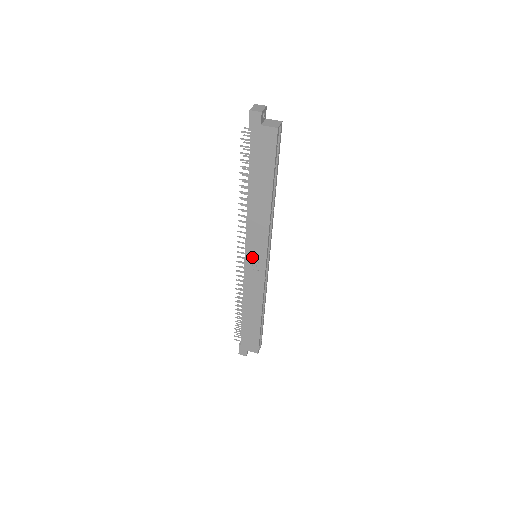
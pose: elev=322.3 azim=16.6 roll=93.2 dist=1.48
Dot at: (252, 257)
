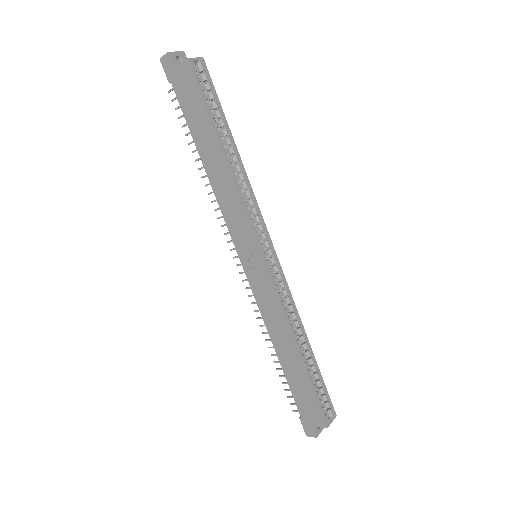
Dot at: (246, 256)
